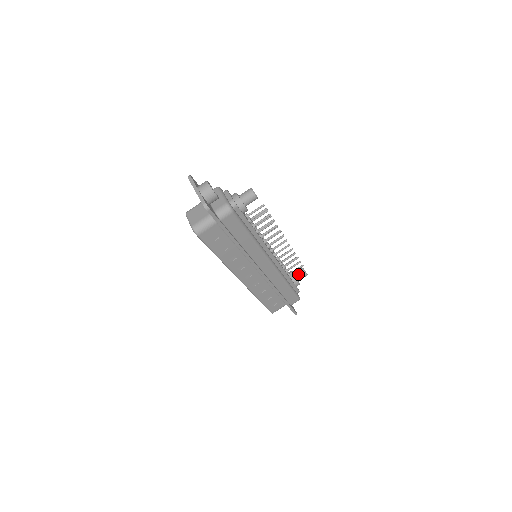
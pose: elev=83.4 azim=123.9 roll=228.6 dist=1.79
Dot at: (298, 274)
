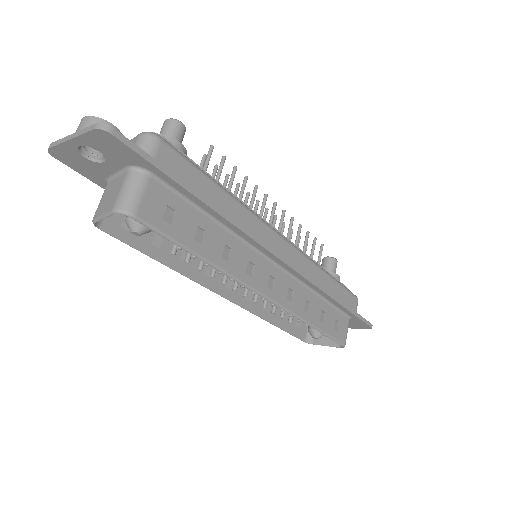
Dot at: (326, 267)
